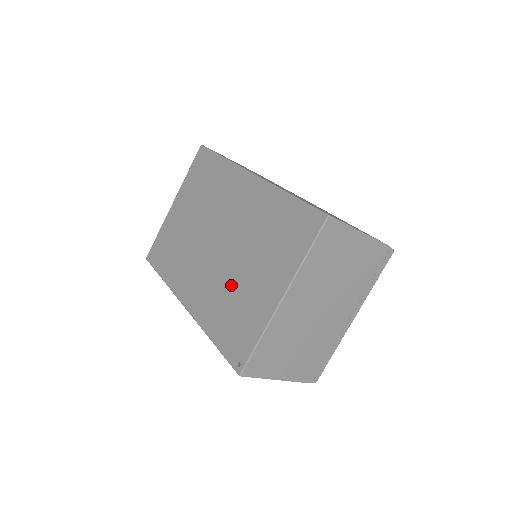
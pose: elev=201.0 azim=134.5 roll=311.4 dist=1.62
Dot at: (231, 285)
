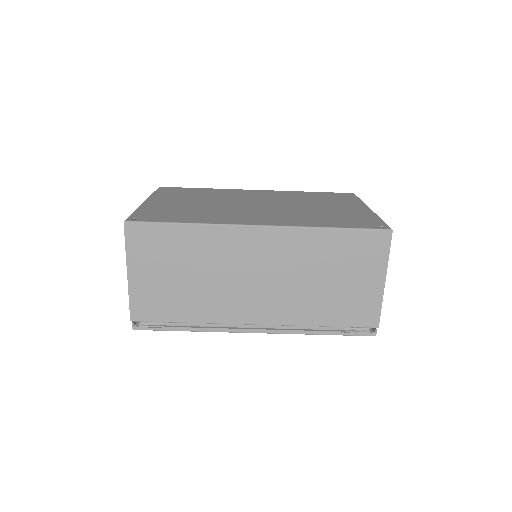
Dot at: (311, 211)
